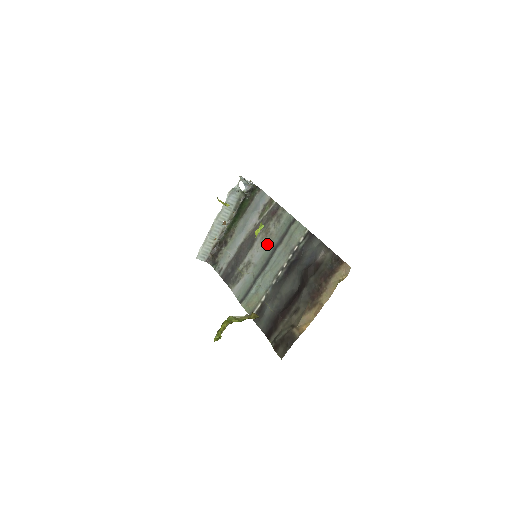
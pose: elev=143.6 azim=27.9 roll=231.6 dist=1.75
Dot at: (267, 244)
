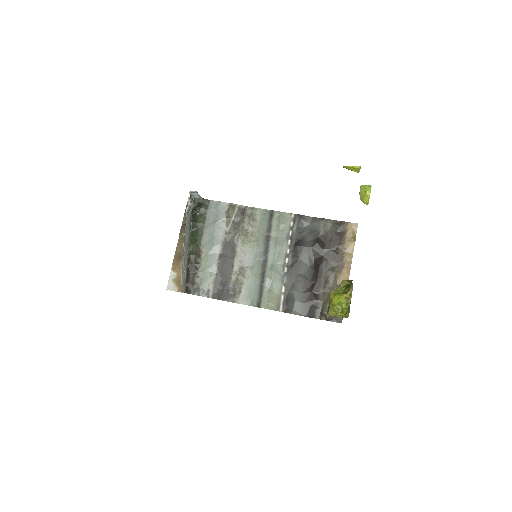
Dot at: (254, 244)
